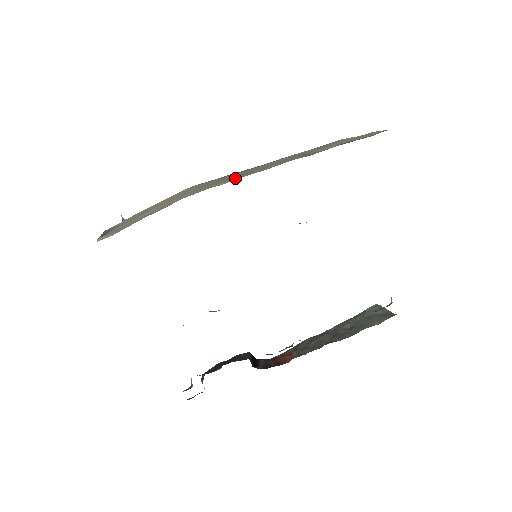
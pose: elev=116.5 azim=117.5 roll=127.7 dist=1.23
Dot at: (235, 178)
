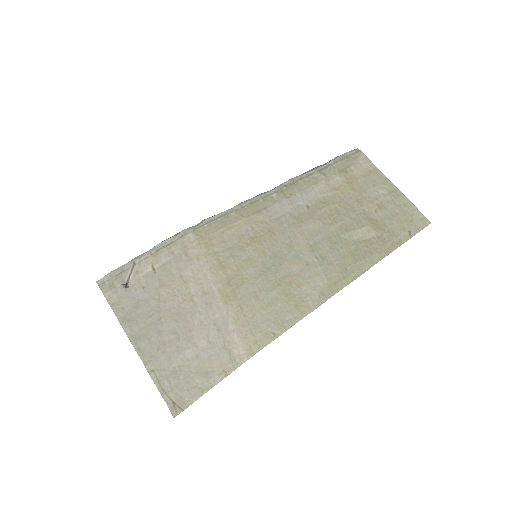
Dot at: (283, 313)
